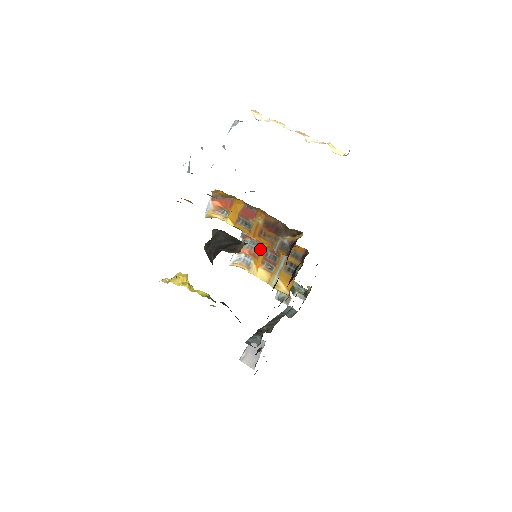
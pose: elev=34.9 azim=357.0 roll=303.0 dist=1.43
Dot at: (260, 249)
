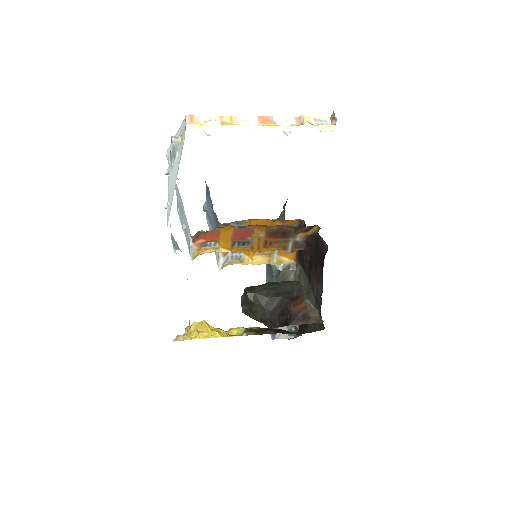
Dot at: occluded
